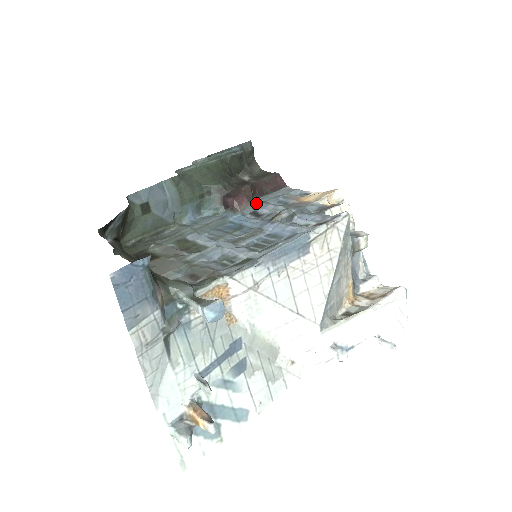
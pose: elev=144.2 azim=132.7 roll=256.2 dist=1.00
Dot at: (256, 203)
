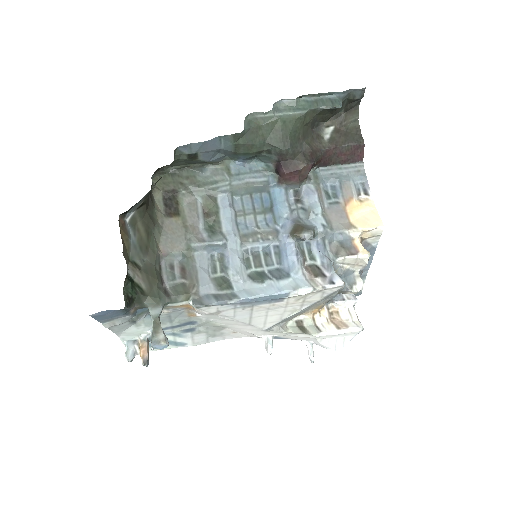
Dot at: (309, 179)
